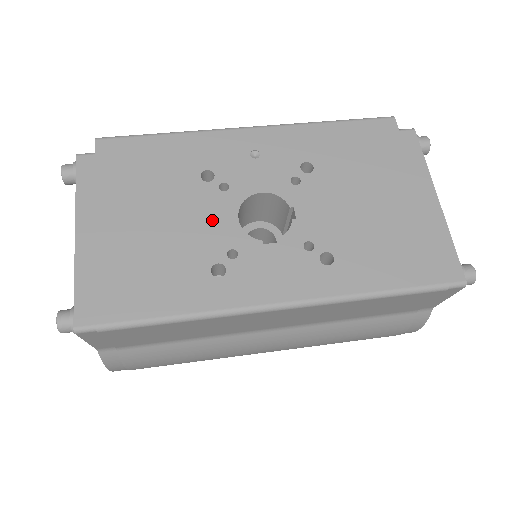
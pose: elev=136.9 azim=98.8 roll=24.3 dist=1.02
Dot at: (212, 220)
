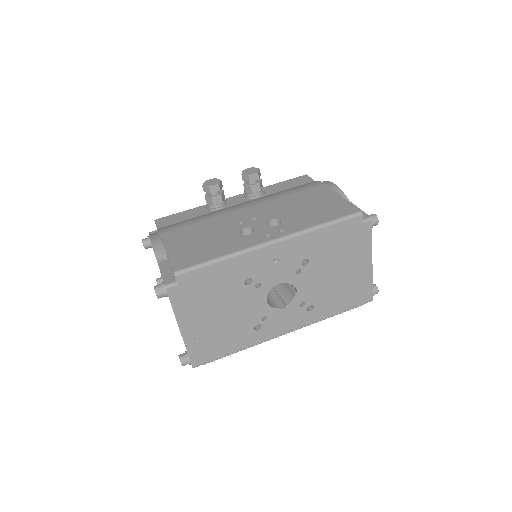
Dot at: (253, 305)
